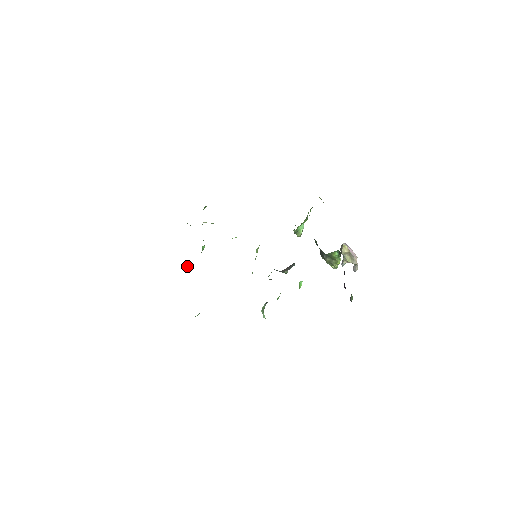
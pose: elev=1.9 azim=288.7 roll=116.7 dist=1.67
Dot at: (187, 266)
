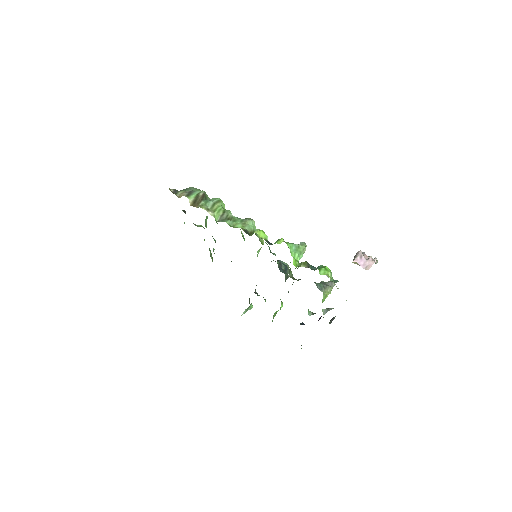
Dot at: (206, 221)
